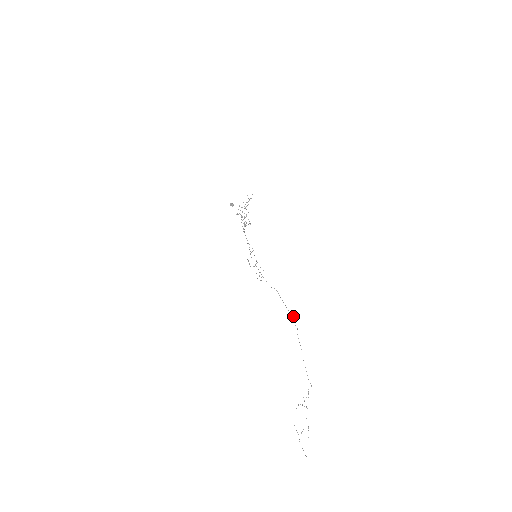
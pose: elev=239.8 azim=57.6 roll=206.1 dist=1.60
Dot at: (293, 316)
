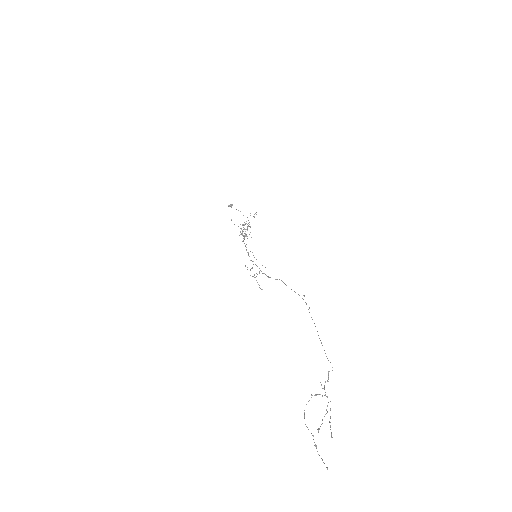
Dot at: (303, 295)
